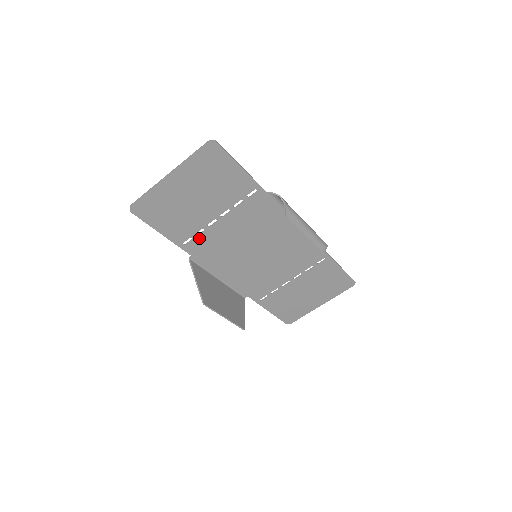
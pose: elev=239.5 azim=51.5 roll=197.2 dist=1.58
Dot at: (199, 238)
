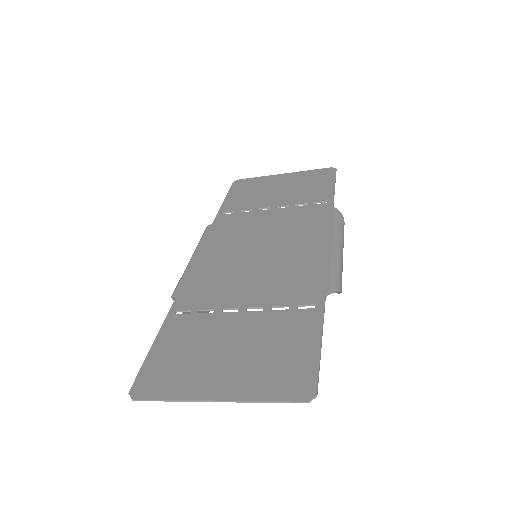
Dot at: (201, 308)
